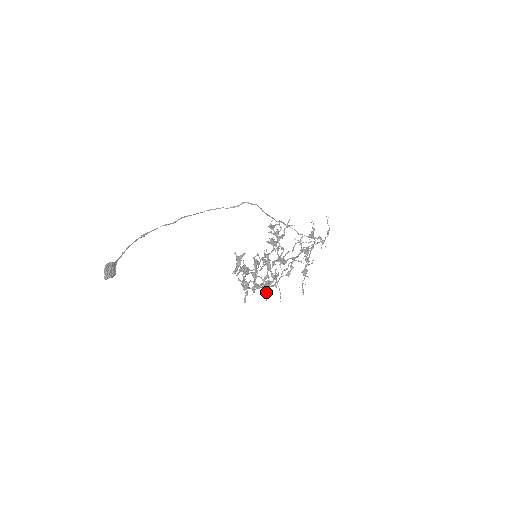
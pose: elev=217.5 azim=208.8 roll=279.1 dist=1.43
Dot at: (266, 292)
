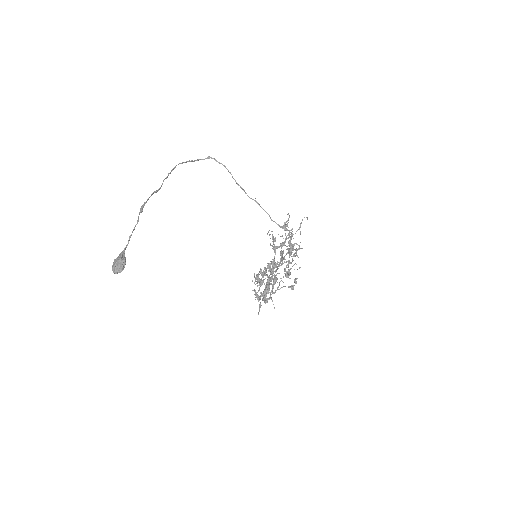
Dot at: occluded
